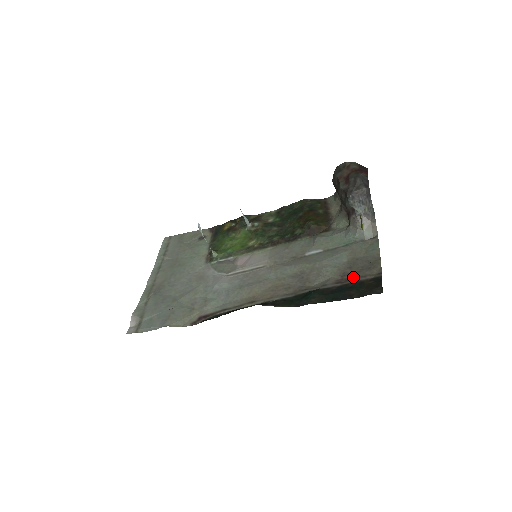
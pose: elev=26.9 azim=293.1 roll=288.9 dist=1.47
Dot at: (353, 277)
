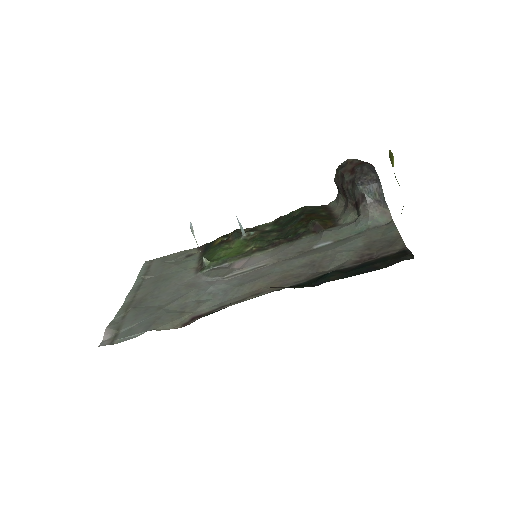
Dot at: (374, 256)
